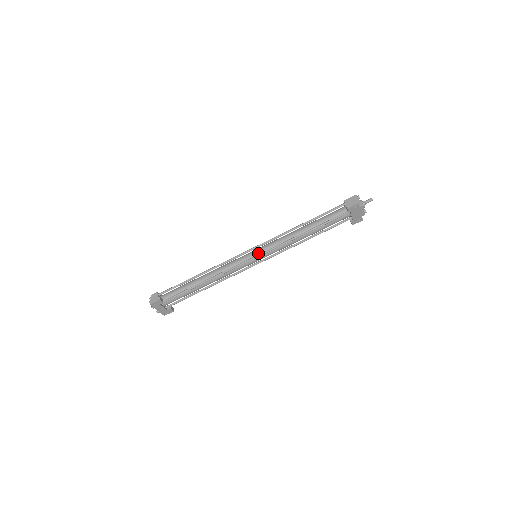
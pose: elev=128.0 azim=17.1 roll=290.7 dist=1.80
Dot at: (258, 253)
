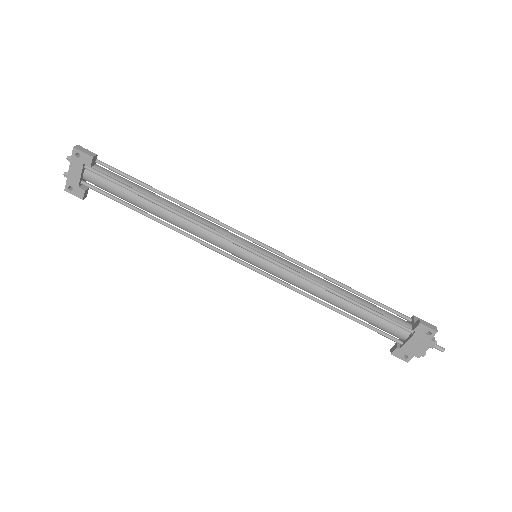
Dot at: (265, 254)
